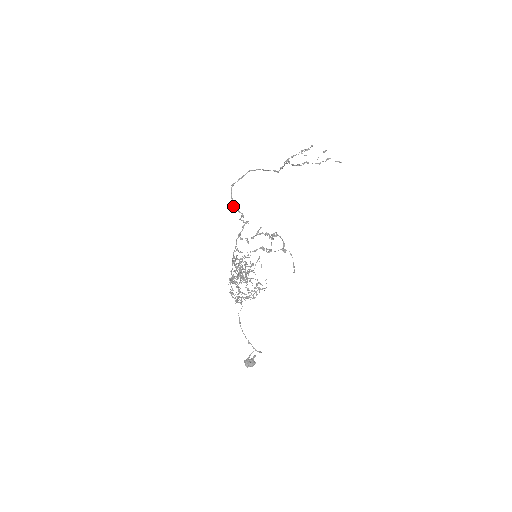
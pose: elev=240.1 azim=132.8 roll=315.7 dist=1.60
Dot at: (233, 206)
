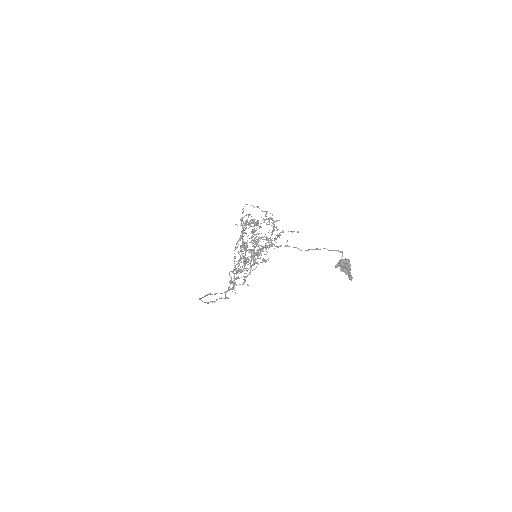
Dot at: (212, 302)
